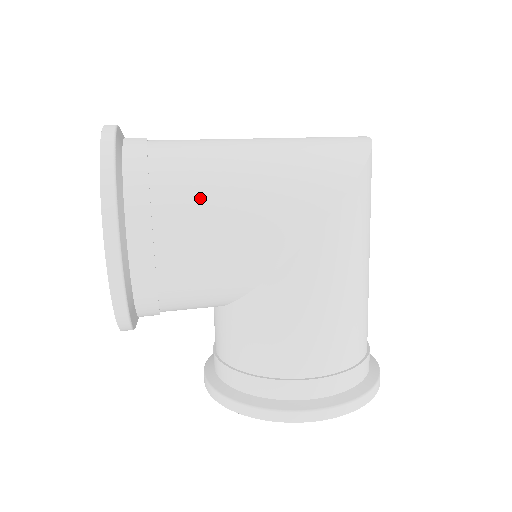
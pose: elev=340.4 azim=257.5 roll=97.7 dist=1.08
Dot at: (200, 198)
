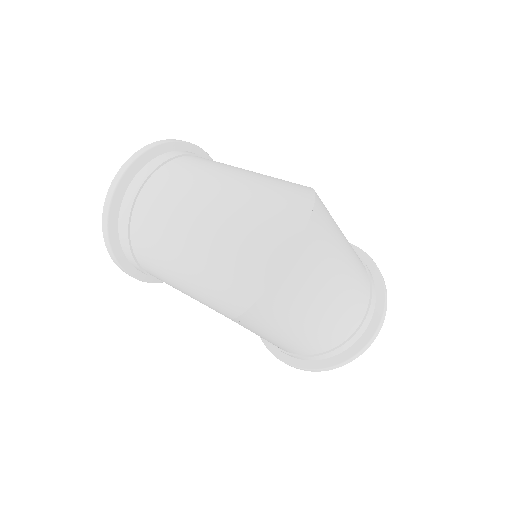
Dot at: (158, 272)
